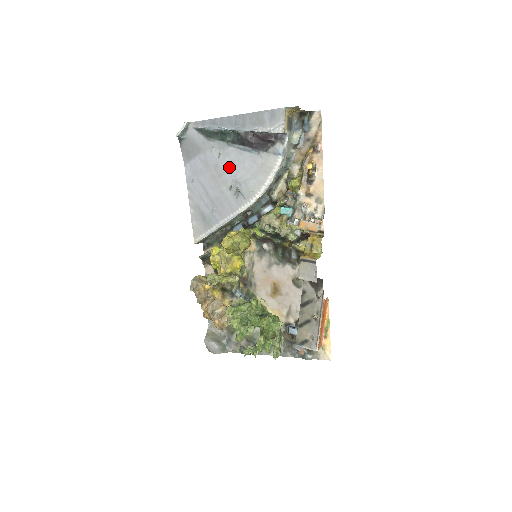
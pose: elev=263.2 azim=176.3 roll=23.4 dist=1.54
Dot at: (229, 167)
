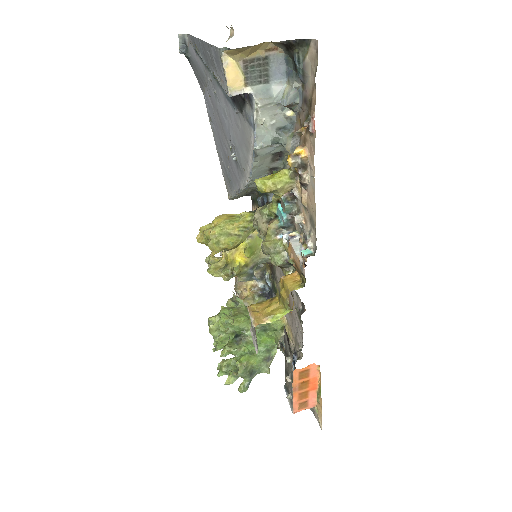
Dot at: (224, 118)
